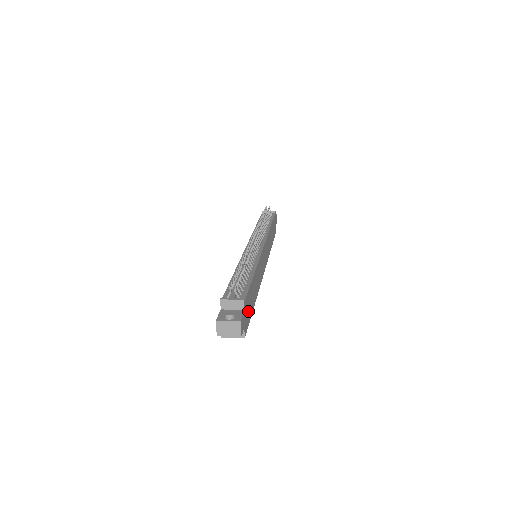
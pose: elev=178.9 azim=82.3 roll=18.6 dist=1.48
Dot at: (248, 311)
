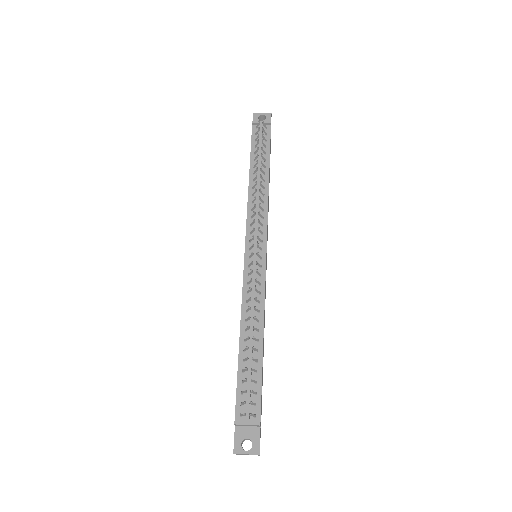
Dot at: (261, 403)
